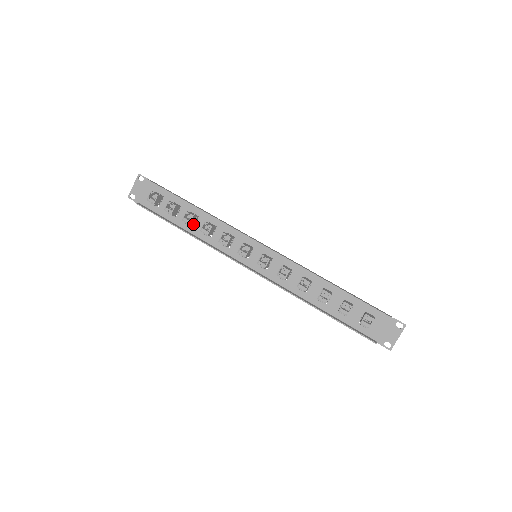
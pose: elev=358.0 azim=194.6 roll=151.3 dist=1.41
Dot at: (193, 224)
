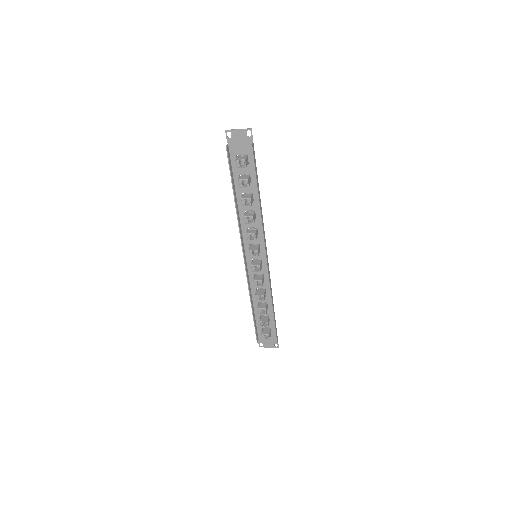
Dot at: occluded
